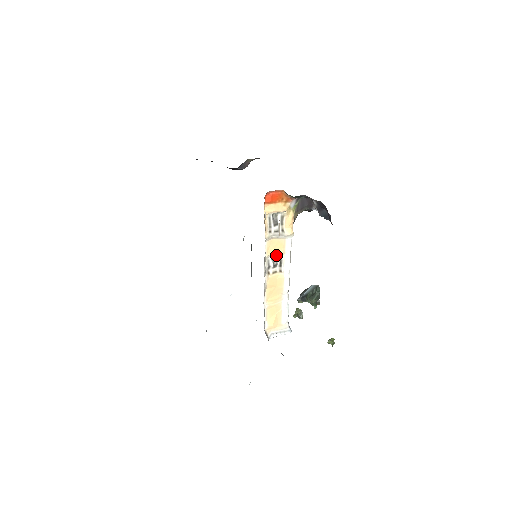
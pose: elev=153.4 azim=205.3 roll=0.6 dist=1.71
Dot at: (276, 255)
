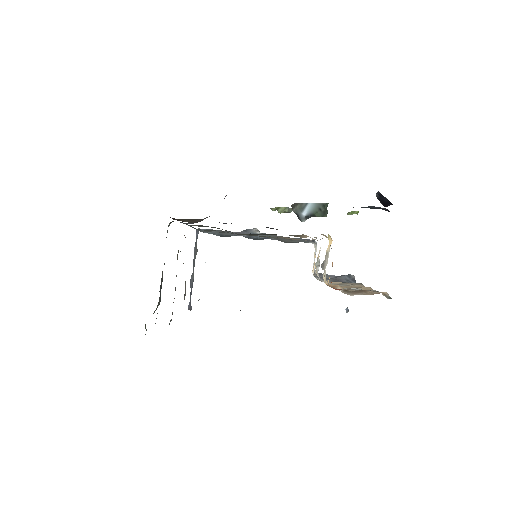
Dot at: (317, 261)
